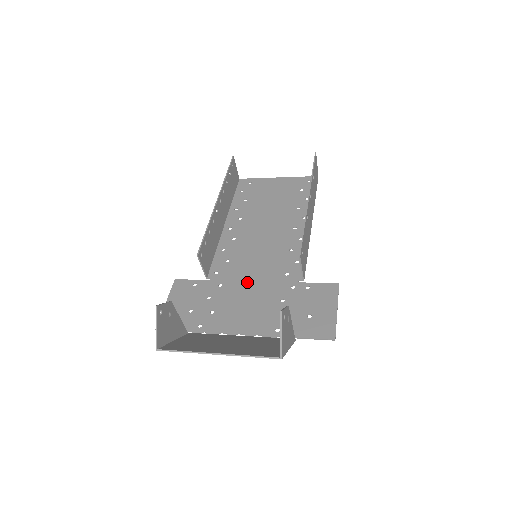
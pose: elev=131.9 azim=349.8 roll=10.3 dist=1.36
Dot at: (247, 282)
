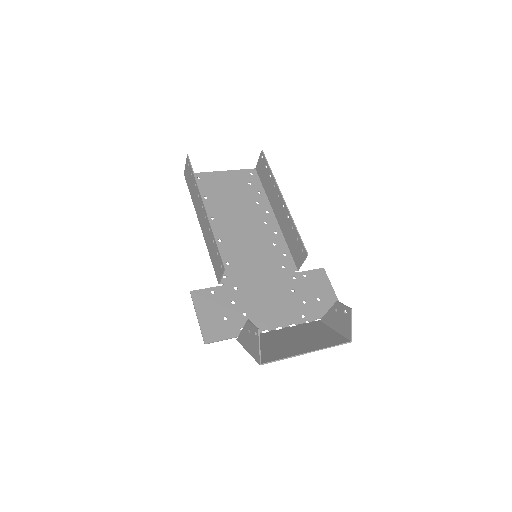
Dot at: (257, 281)
